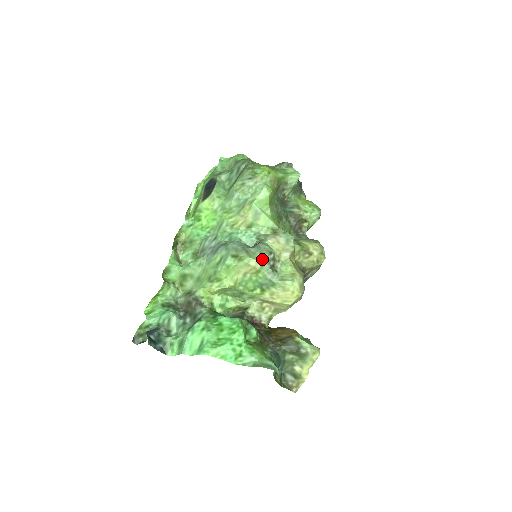
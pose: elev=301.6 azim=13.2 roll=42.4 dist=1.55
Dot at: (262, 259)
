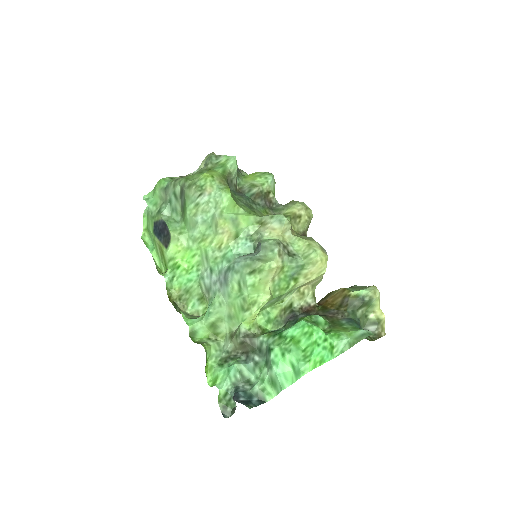
Dot at: (277, 255)
